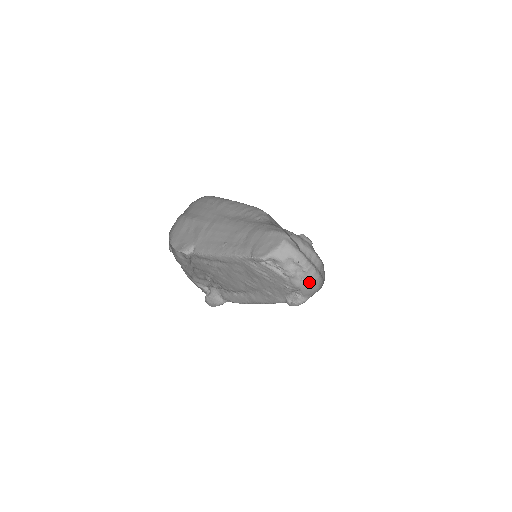
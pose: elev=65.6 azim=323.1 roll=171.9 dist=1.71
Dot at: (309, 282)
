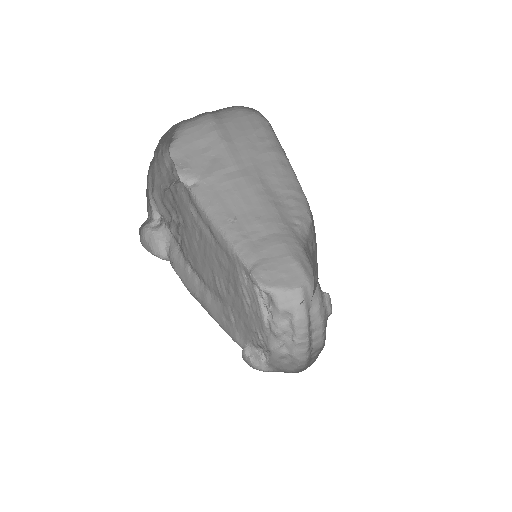
Dot at: (289, 356)
